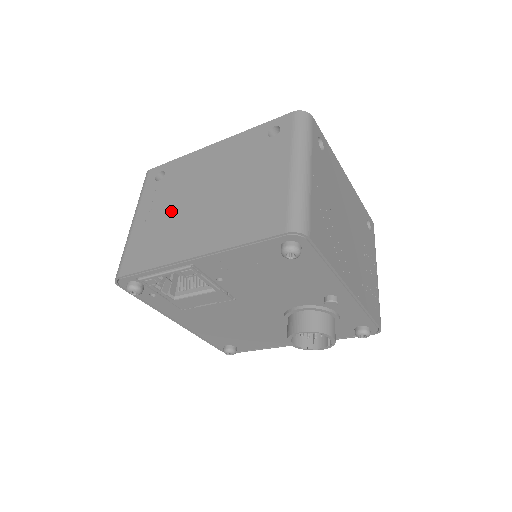
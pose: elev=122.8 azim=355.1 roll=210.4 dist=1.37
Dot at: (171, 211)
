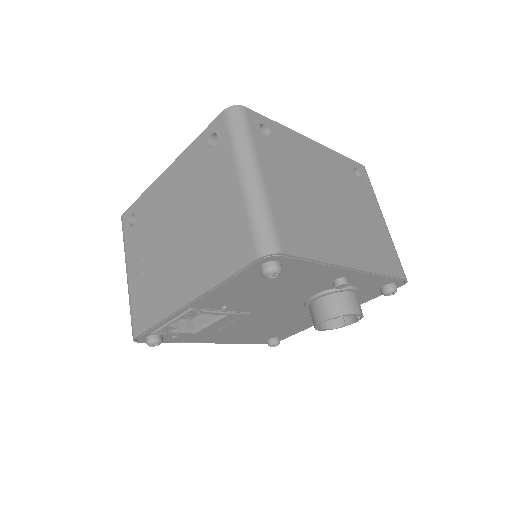
Dot at: (153, 257)
